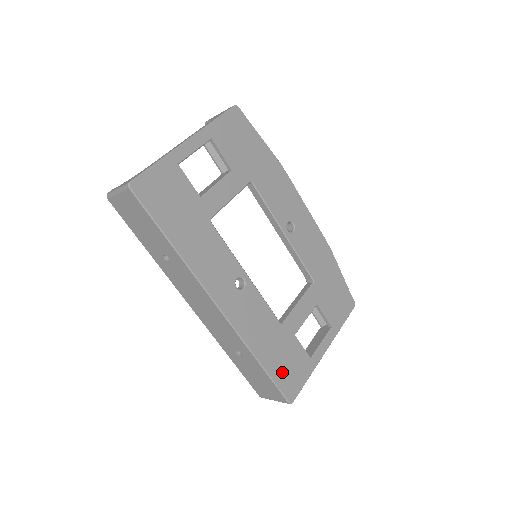
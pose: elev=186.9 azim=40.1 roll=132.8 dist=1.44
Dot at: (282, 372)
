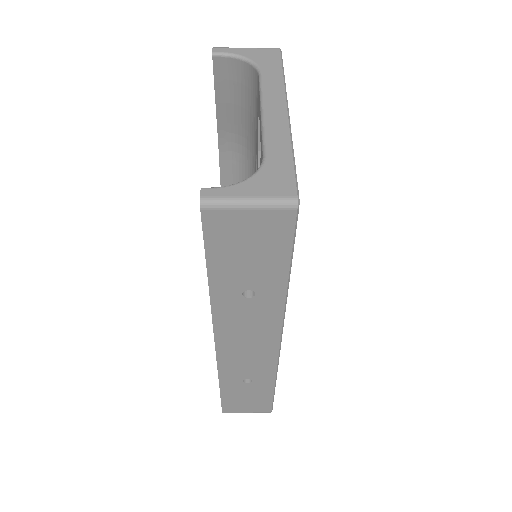
Dot at: occluded
